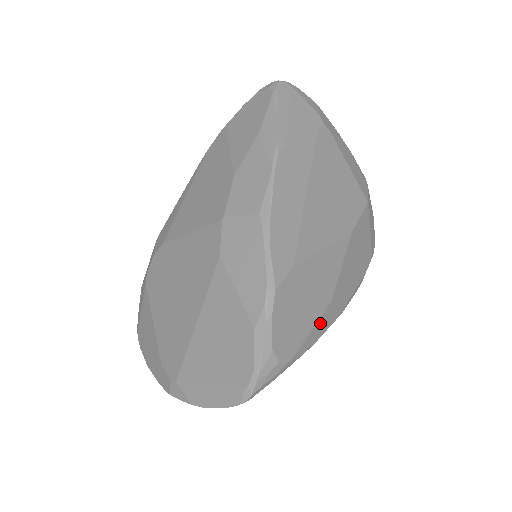
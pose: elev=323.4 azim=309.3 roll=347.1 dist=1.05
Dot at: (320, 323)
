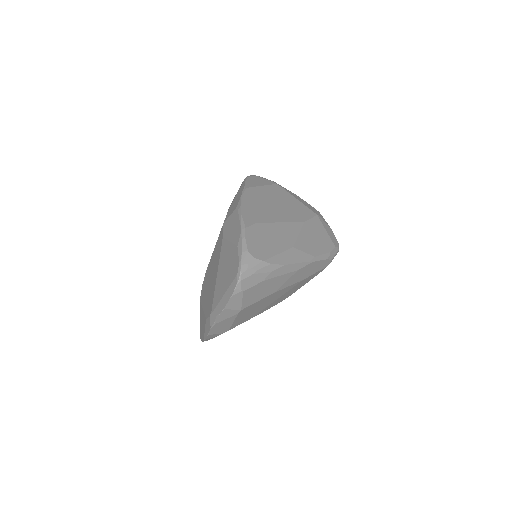
Dot at: (286, 255)
